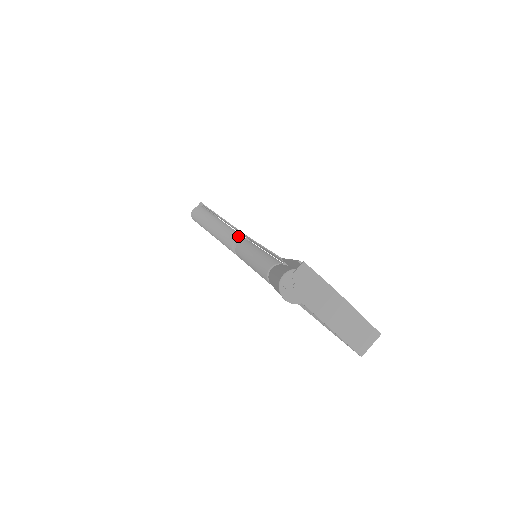
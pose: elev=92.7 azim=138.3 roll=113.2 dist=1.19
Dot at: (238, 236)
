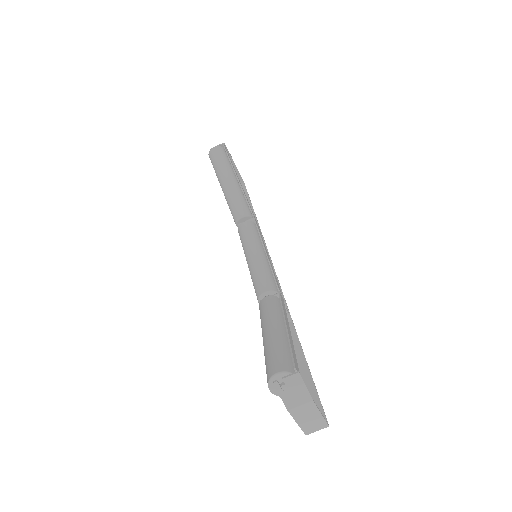
Dot at: (247, 212)
